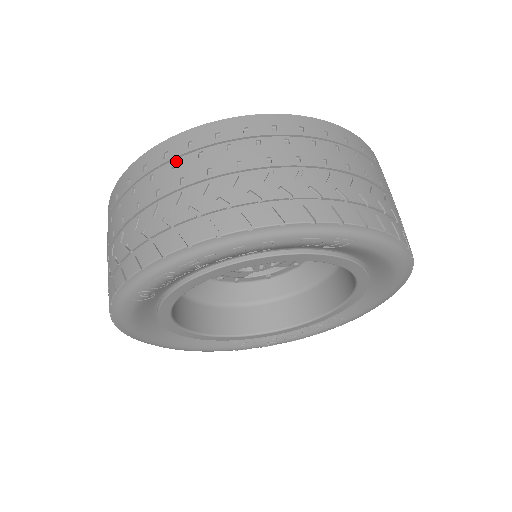
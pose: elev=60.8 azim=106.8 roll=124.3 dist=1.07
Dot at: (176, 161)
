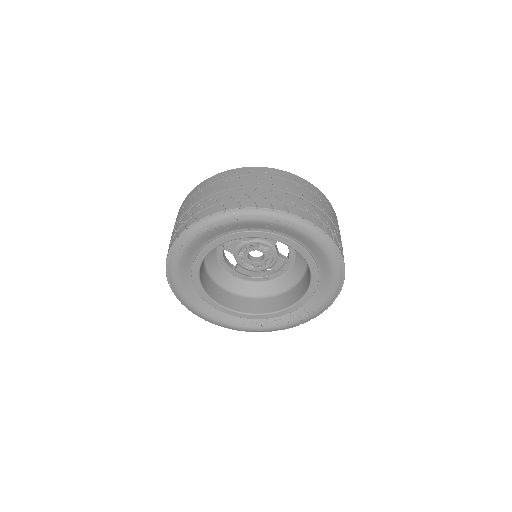
Dot at: (214, 184)
